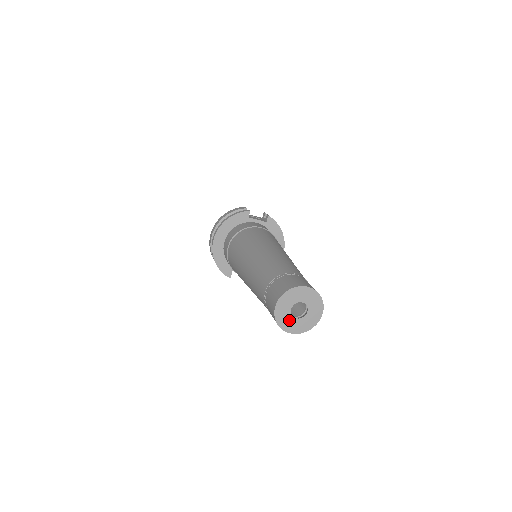
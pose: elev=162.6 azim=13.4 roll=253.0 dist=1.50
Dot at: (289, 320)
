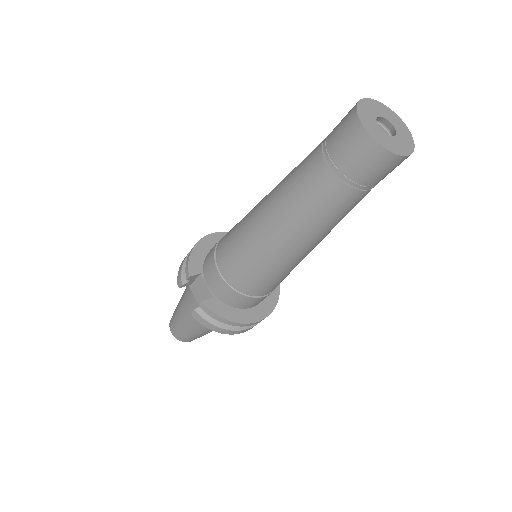
Dot at: (370, 119)
